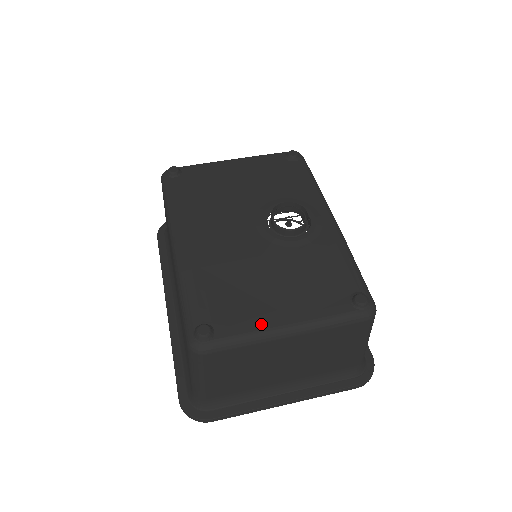
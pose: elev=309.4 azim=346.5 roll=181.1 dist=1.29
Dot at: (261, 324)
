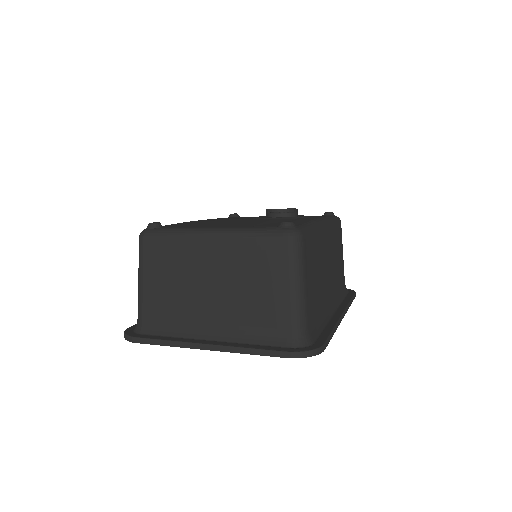
Dot at: (196, 227)
